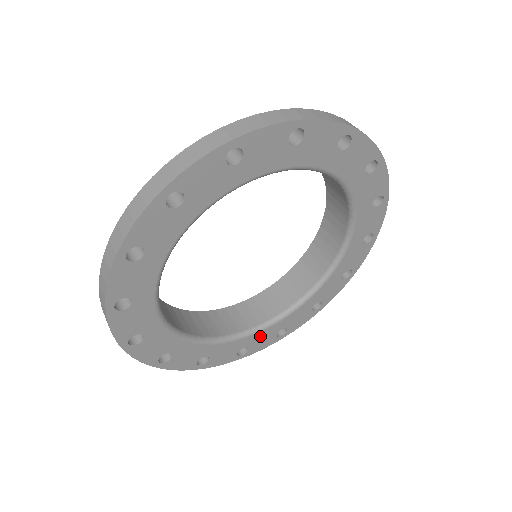
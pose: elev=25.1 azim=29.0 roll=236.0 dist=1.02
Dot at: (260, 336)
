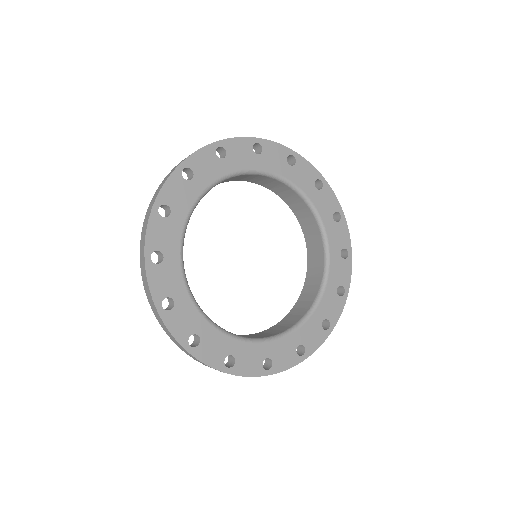
Dot at: (280, 347)
